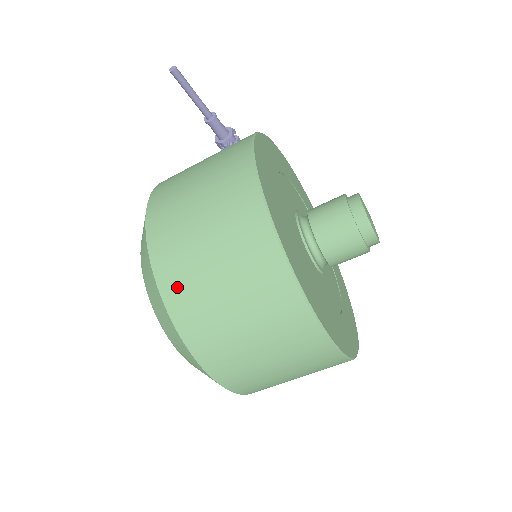
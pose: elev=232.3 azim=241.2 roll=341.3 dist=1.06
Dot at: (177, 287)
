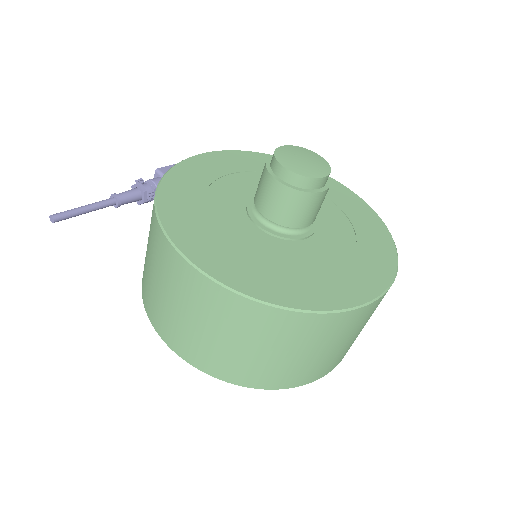
Dot at: (228, 371)
